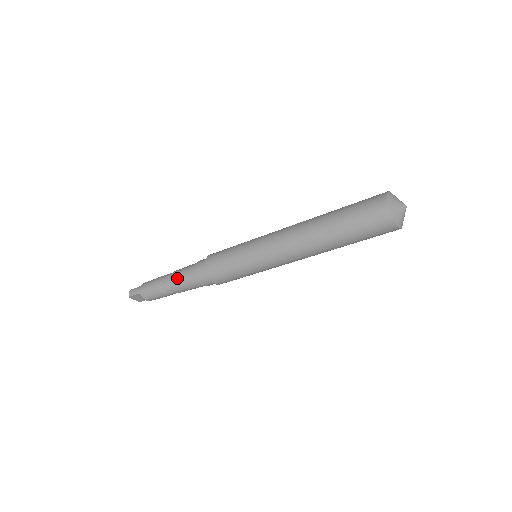
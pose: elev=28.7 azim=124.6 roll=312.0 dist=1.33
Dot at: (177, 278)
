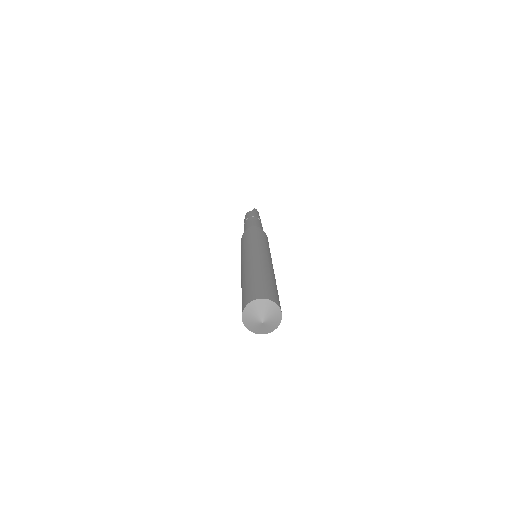
Dot at: occluded
